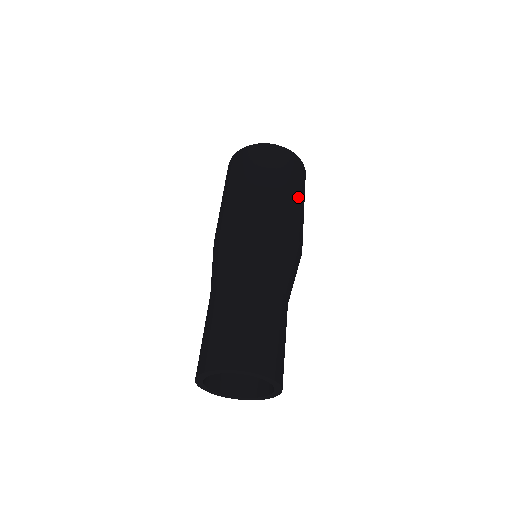
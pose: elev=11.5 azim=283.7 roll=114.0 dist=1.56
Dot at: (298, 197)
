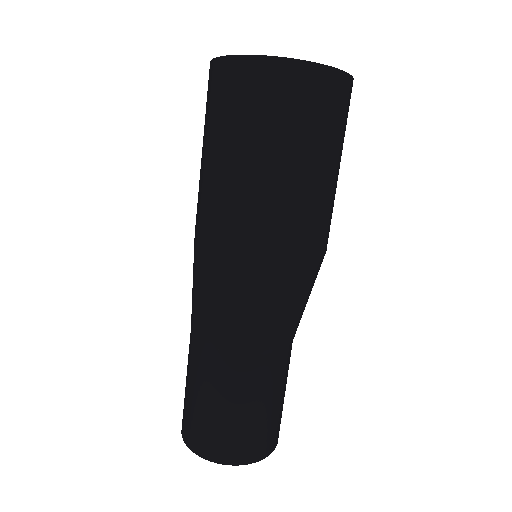
Dot at: (315, 170)
